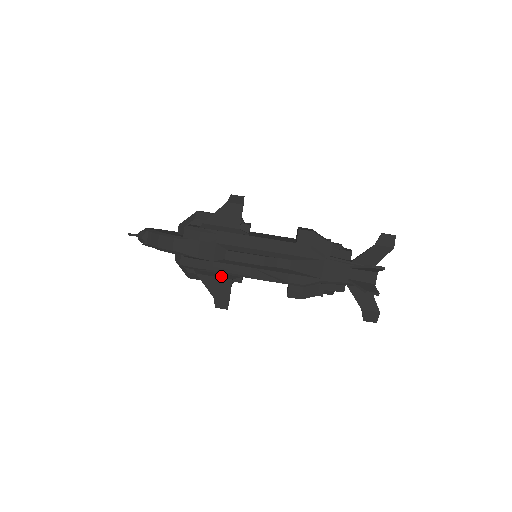
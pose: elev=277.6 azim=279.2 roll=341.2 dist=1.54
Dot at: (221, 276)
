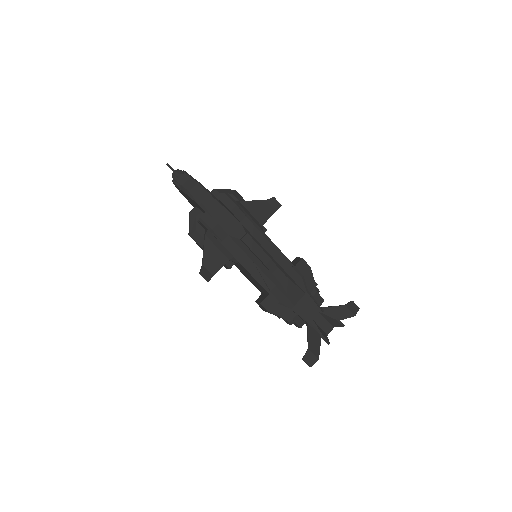
Dot at: (223, 251)
